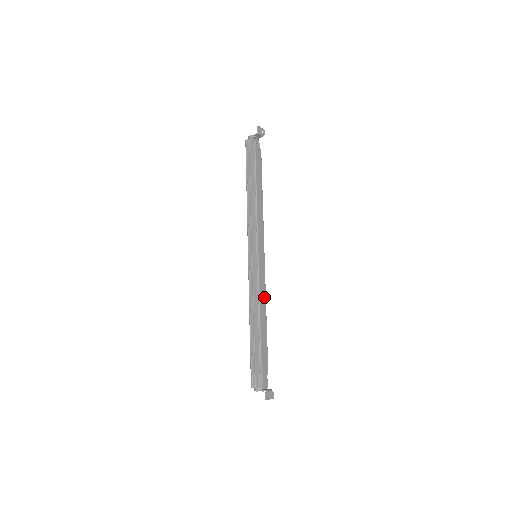
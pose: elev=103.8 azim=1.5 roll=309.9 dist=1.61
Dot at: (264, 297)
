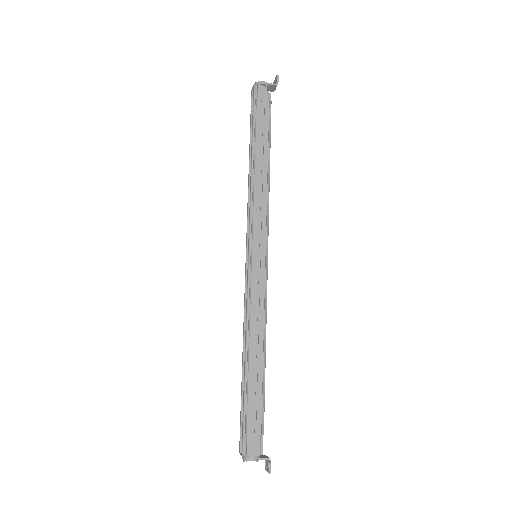
Dot at: occluded
